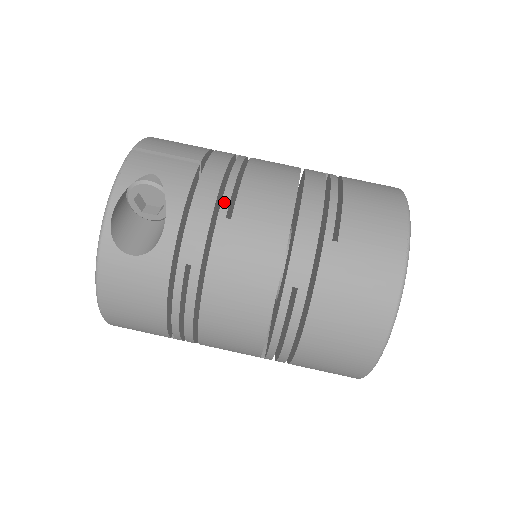
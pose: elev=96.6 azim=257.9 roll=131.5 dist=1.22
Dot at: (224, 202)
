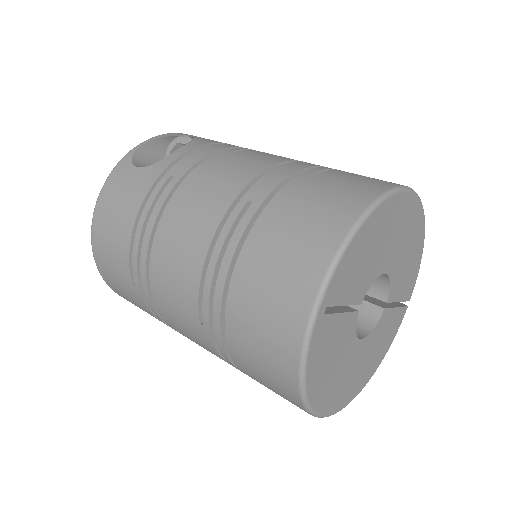
Dot at: (230, 150)
